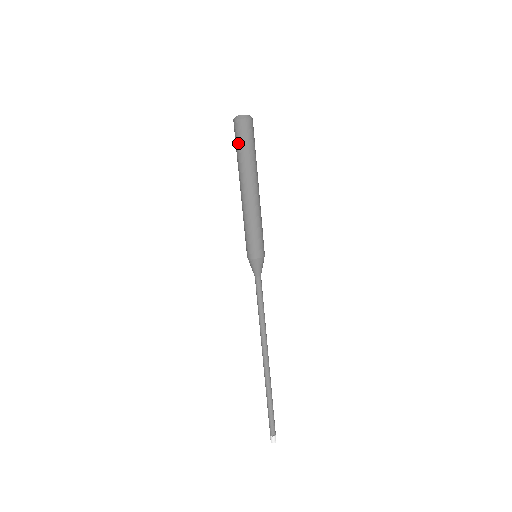
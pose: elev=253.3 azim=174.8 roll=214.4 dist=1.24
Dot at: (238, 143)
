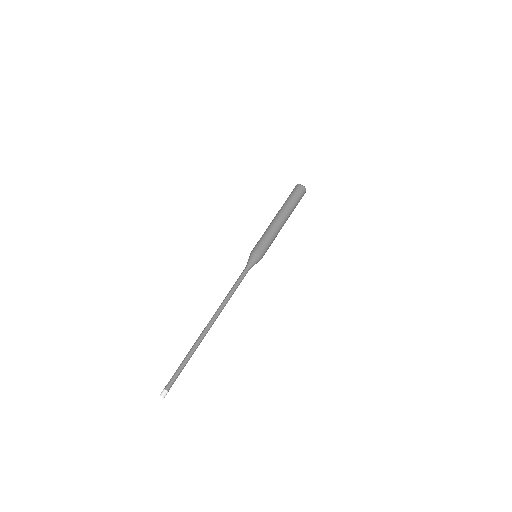
Dot at: occluded
